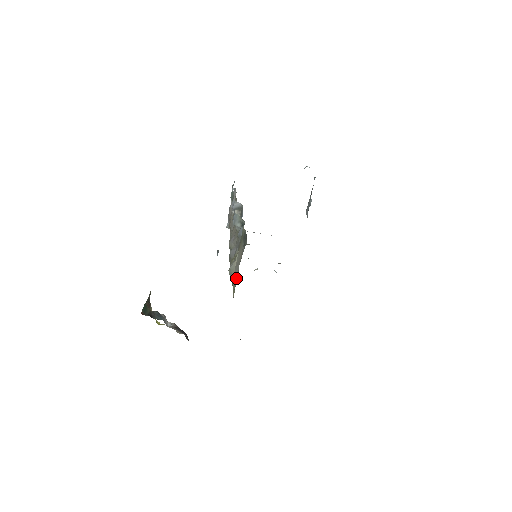
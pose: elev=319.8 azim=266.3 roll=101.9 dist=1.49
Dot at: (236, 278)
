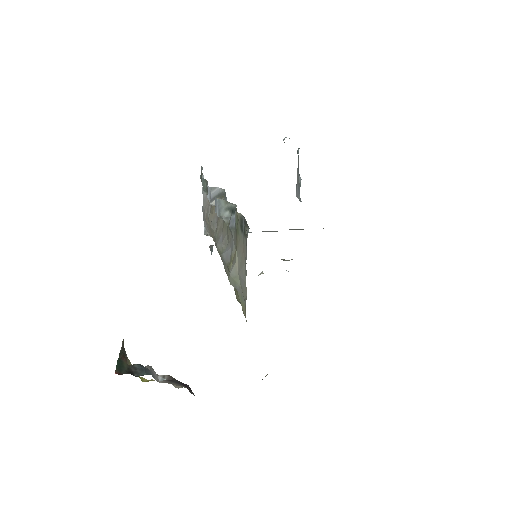
Dot at: (244, 286)
